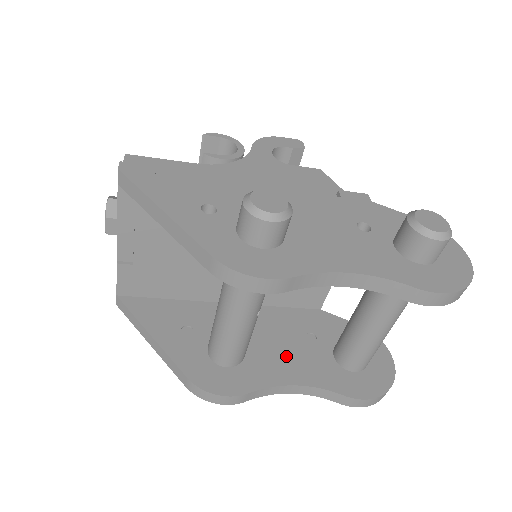
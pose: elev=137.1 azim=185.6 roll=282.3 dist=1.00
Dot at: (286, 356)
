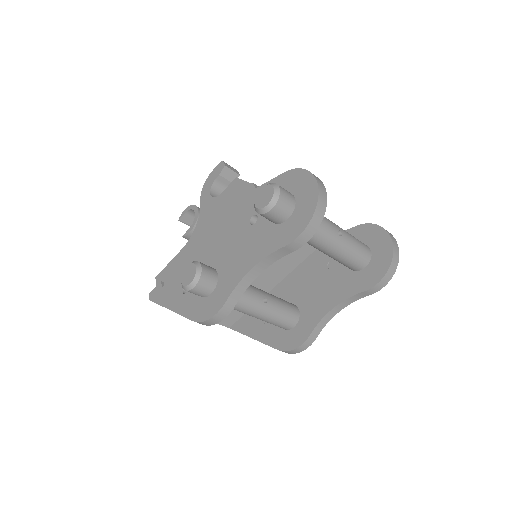
Dot at: (321, 292)
